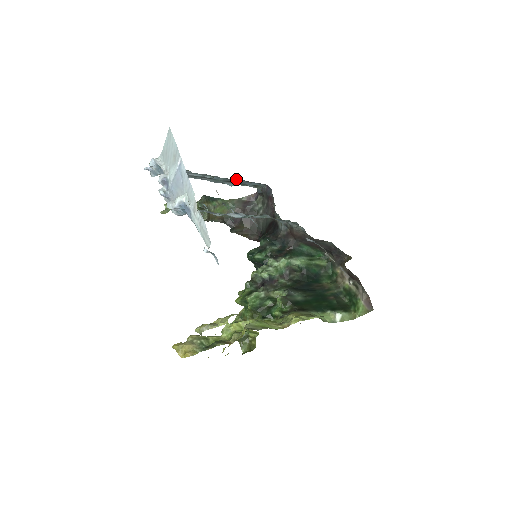
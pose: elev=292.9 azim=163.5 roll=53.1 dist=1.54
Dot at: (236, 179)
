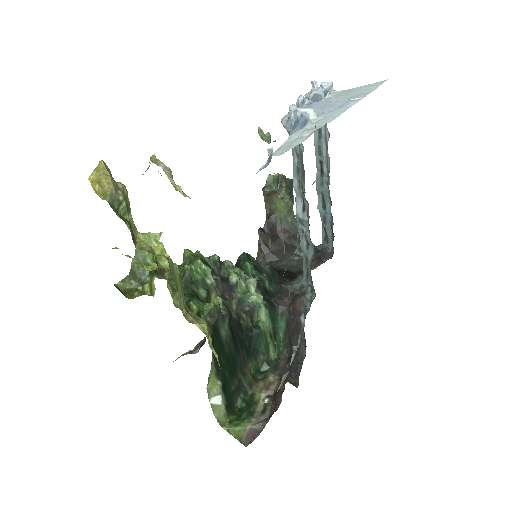
Dot at: occluded
